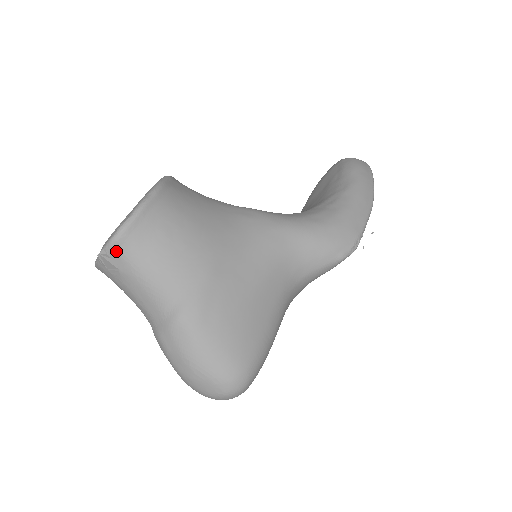
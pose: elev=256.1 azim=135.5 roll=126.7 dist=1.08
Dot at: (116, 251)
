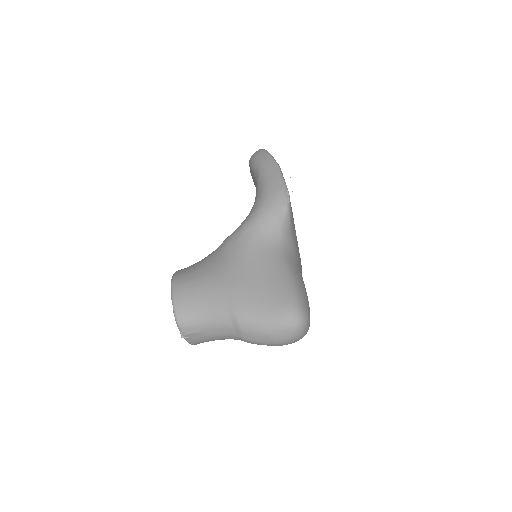
Dot at: (184, 326)
